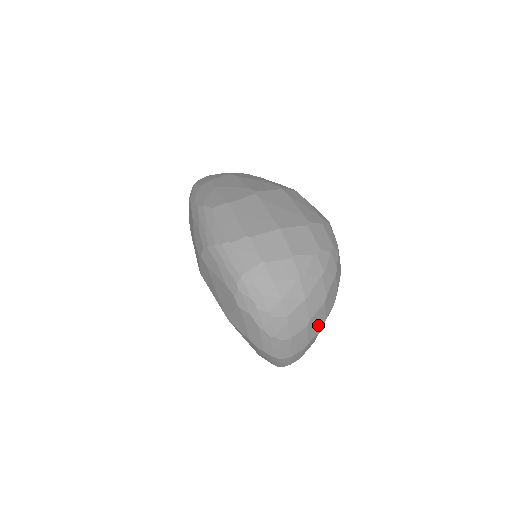
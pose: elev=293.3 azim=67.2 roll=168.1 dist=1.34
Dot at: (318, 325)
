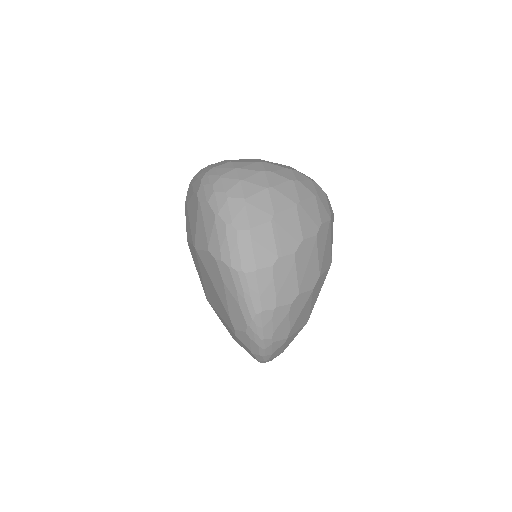
Dot at: (290, 237)
